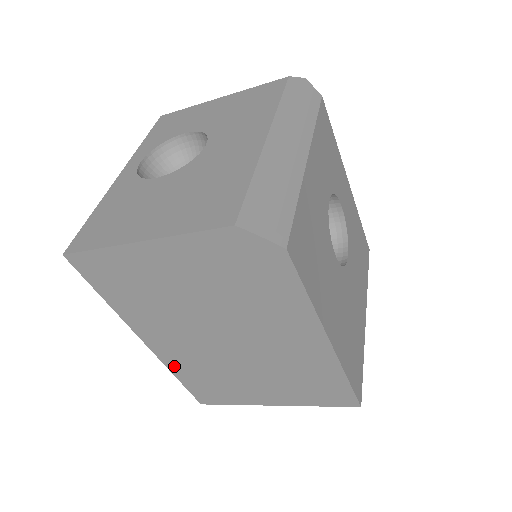
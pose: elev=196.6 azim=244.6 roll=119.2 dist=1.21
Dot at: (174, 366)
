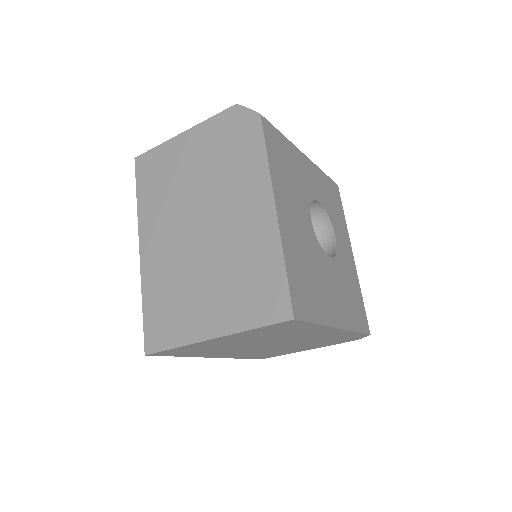
Dot at: (148, 282)
